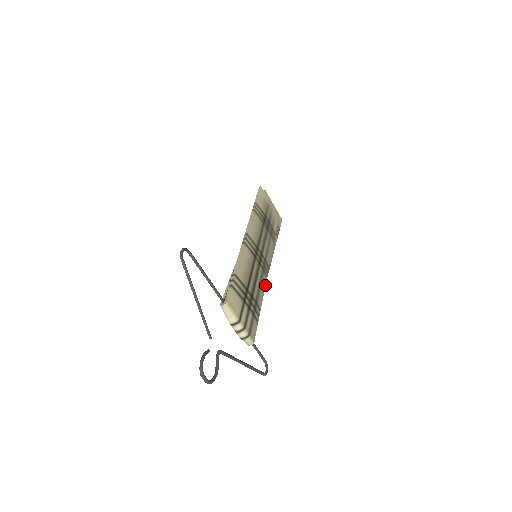
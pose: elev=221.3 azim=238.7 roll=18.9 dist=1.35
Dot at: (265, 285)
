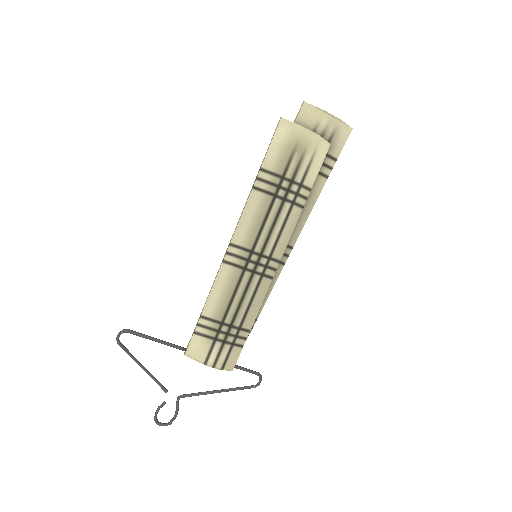
Dot at: (266, 292)
